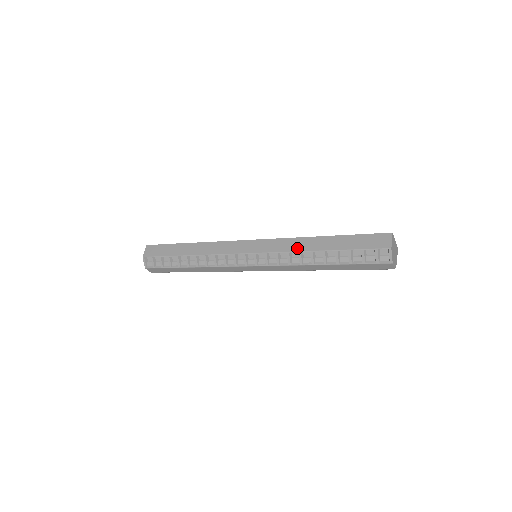
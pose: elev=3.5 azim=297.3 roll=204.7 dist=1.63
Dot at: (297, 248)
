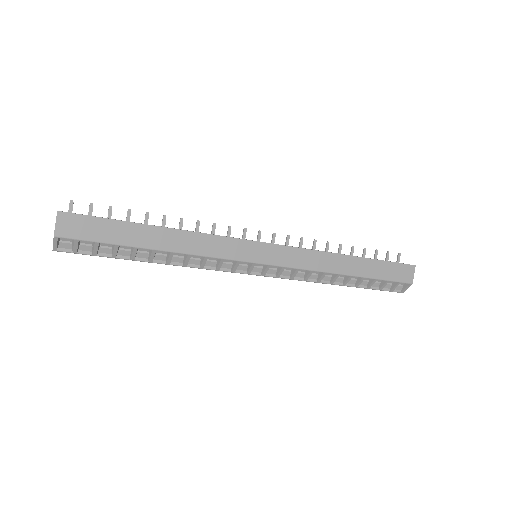
Dot at: (324, 267)
